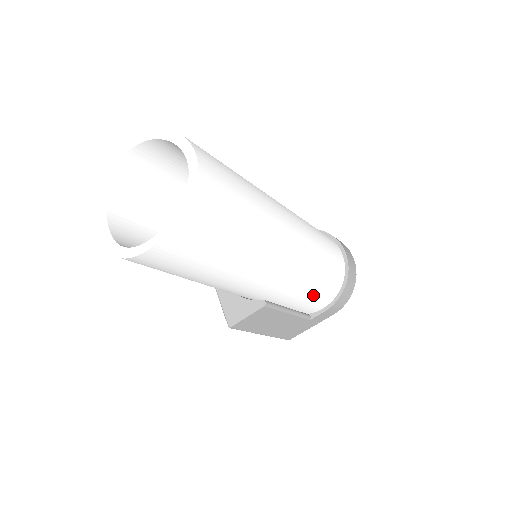
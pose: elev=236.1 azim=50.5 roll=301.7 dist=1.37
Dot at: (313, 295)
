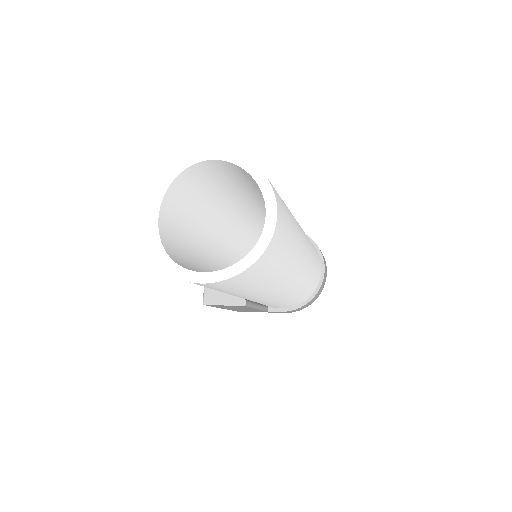
Dot at: (283, 304)
